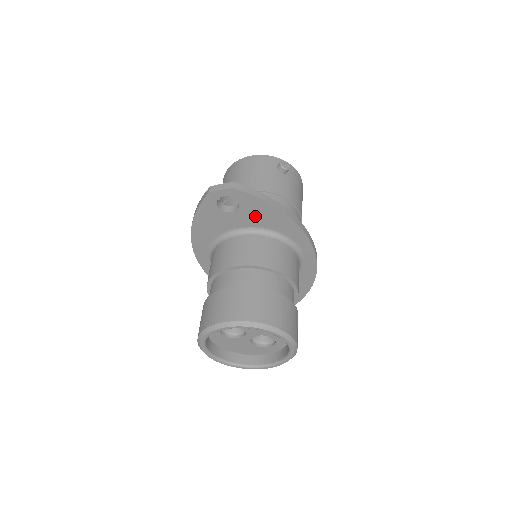
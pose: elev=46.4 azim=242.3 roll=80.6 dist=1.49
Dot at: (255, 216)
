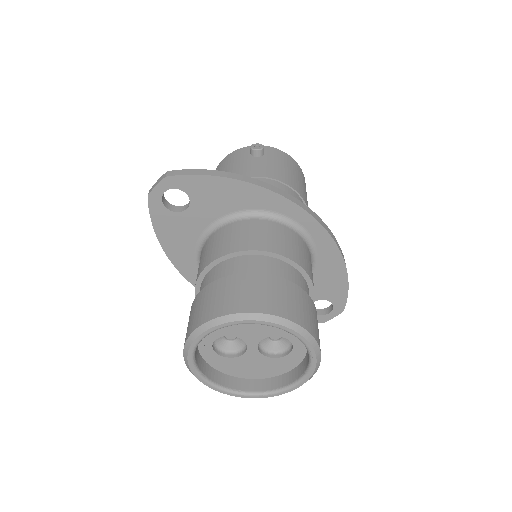
Dot at: (213, 201)
